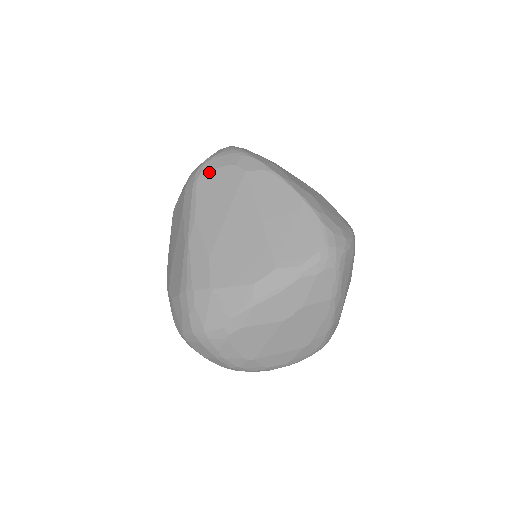
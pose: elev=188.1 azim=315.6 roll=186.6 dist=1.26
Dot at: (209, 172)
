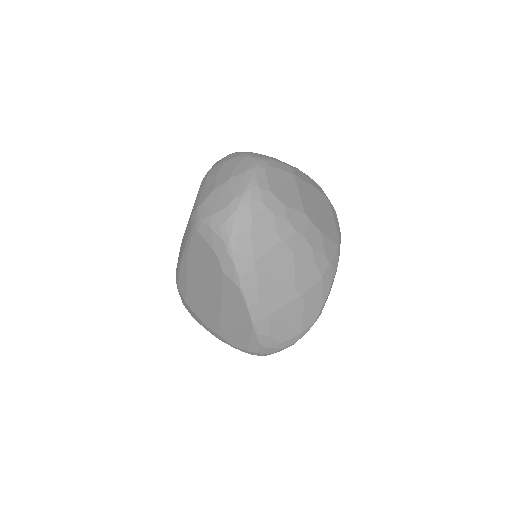
Dot at: (201, 238)
